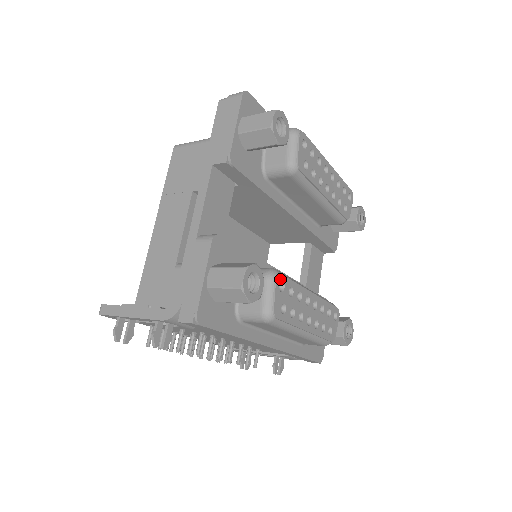
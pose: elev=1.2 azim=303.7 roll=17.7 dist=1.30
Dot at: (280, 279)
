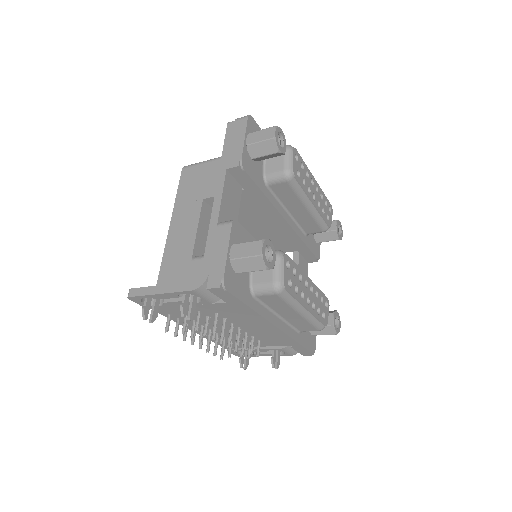
Dot at: (286, 258)
